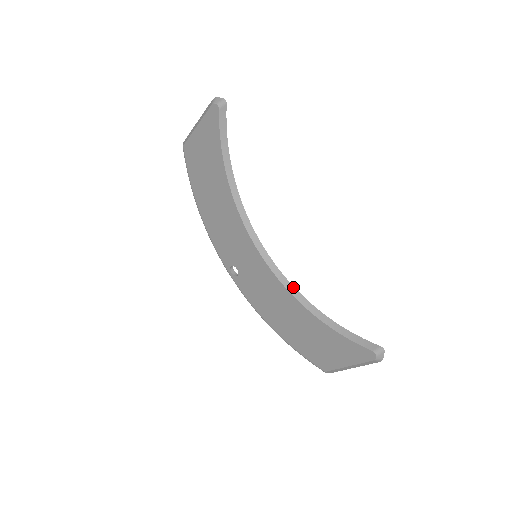
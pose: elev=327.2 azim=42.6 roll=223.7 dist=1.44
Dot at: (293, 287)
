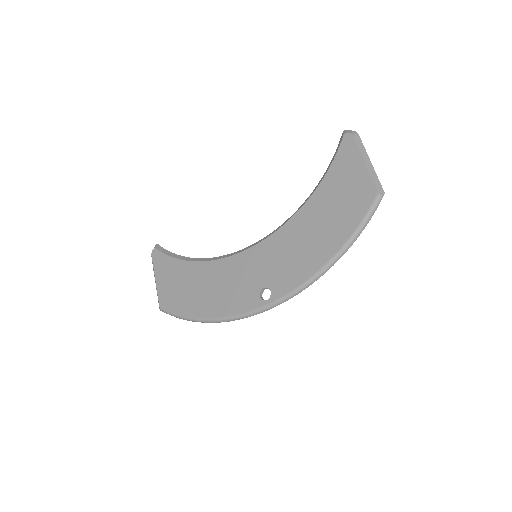
Dot at: (288, 219)
